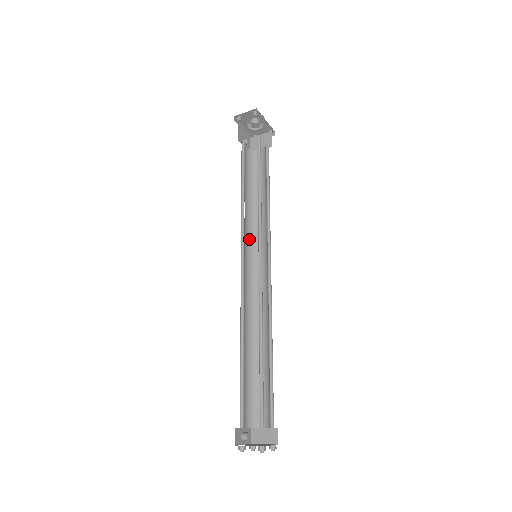
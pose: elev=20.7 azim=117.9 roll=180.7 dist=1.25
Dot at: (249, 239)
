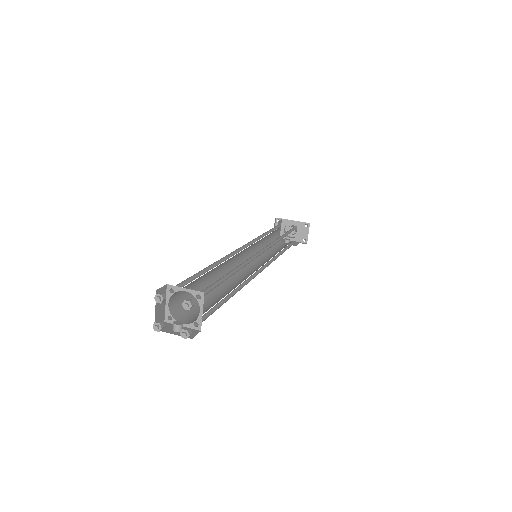
Dot at: occluded
